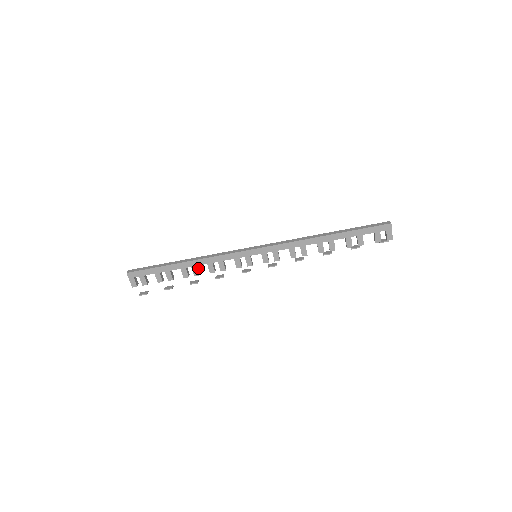
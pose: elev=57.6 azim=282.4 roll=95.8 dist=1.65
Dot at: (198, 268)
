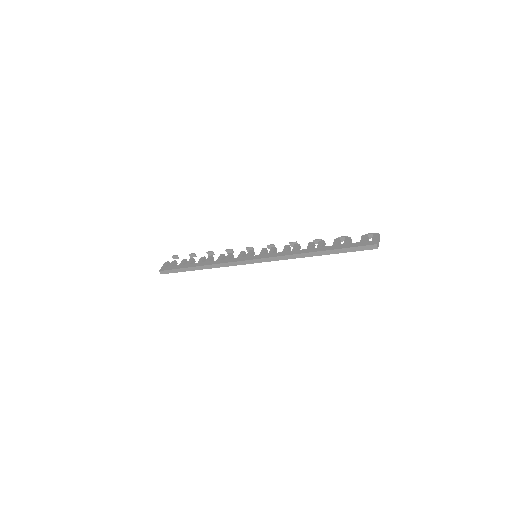
Dot at: (211, 259)
